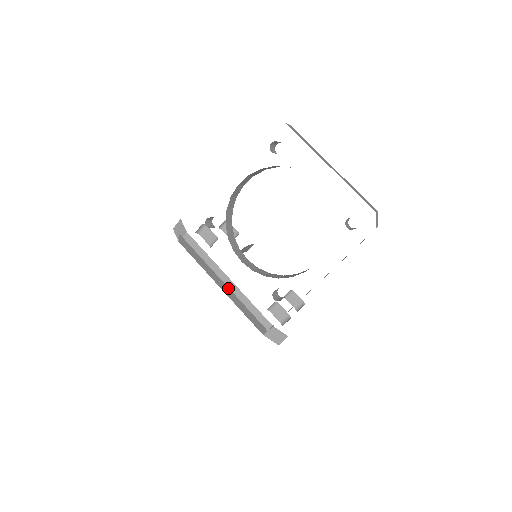
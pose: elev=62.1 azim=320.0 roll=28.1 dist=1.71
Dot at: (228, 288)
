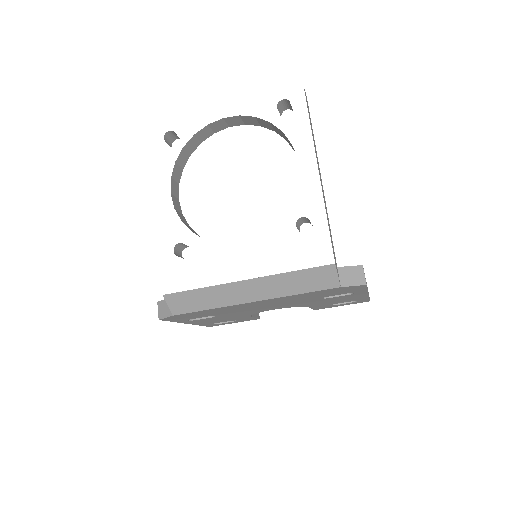
Dot at: (257, 280)
